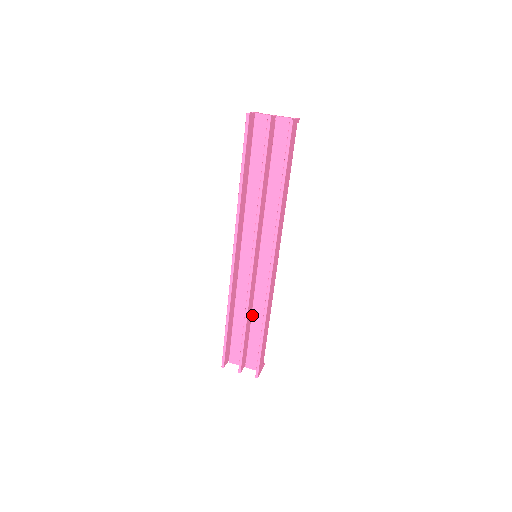
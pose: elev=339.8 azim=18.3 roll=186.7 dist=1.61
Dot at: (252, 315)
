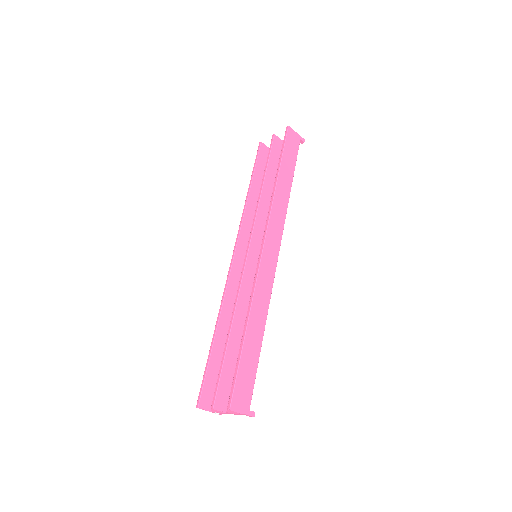
Dot at: occluded
